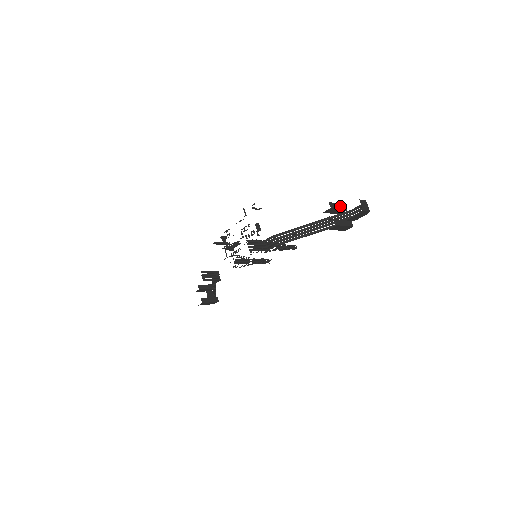
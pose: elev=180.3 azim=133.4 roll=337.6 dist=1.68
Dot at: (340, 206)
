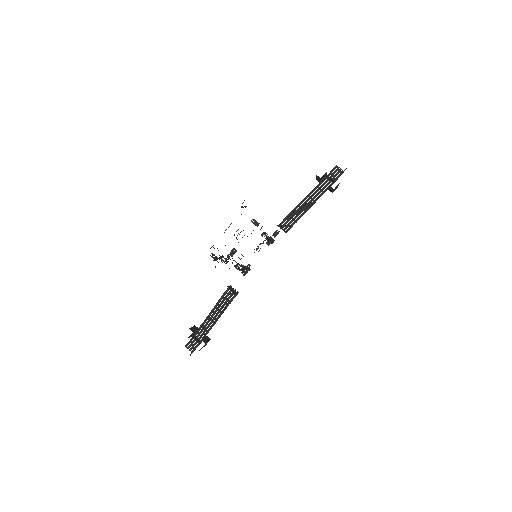
Dot at: occluded
